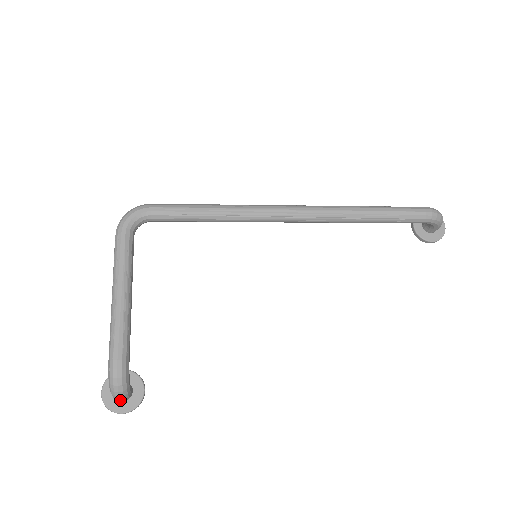
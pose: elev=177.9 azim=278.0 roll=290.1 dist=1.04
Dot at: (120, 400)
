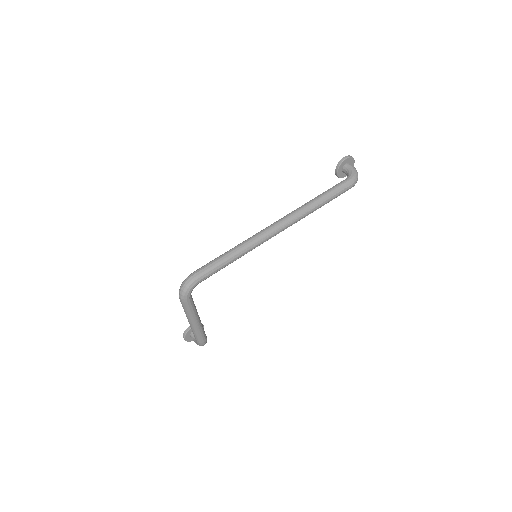
Dot at: occluded
